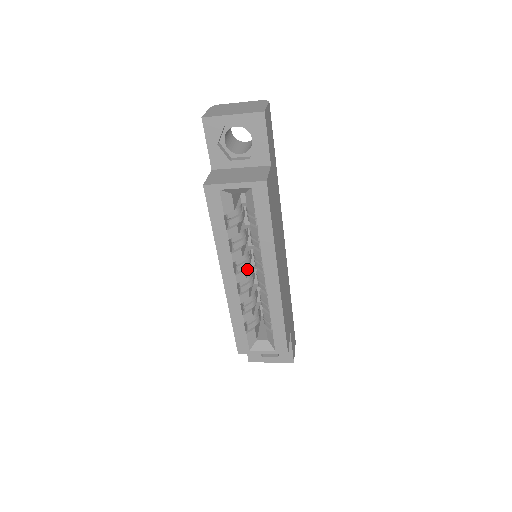
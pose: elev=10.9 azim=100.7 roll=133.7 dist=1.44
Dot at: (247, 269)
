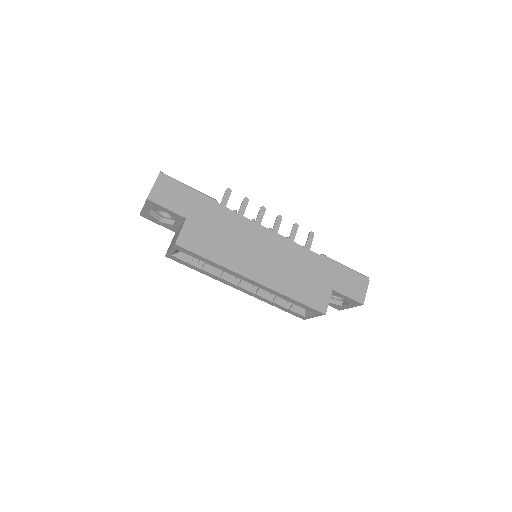
Dot at: occluded
